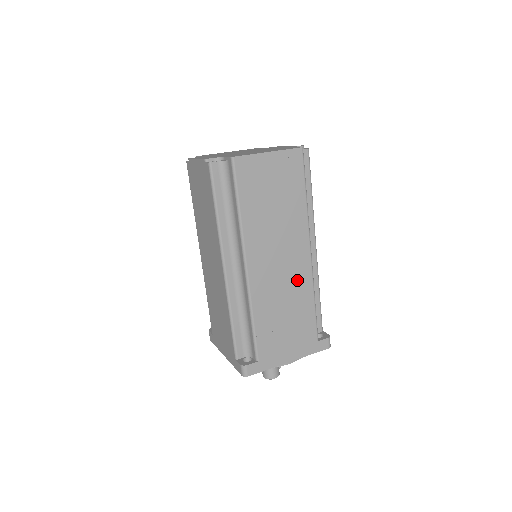
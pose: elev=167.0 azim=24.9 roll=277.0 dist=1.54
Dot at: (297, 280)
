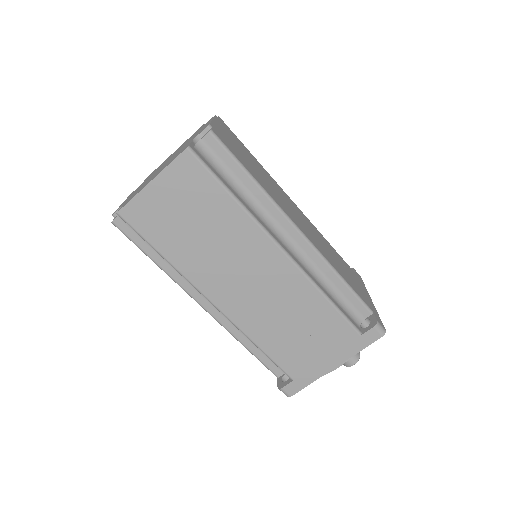
Dot at: (286, 289)
